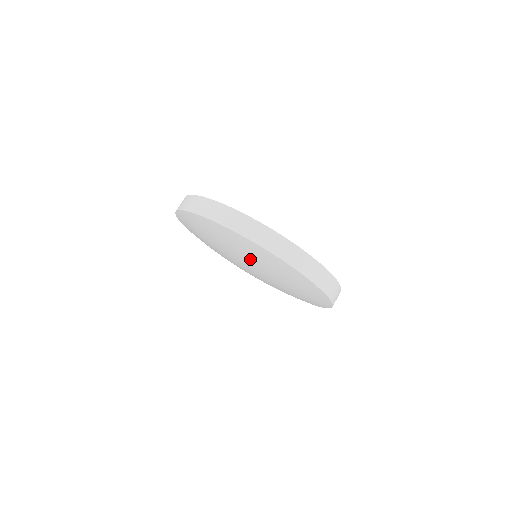
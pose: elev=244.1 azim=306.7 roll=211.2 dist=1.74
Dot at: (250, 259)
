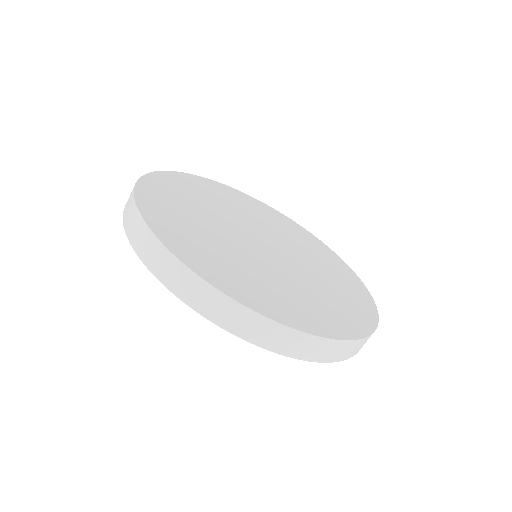
Dot at: occluded
